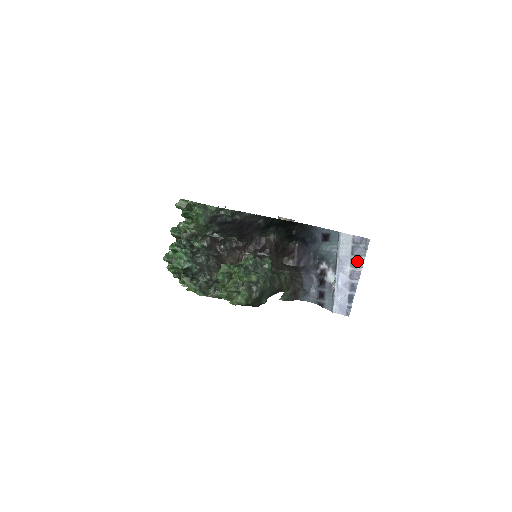
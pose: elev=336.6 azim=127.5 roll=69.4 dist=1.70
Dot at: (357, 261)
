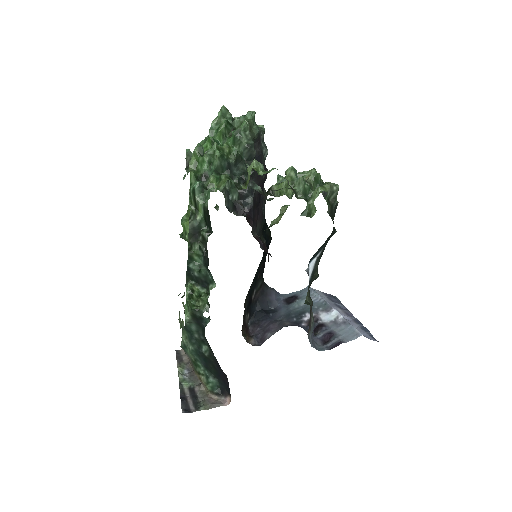
Dot at: (341, 307)
